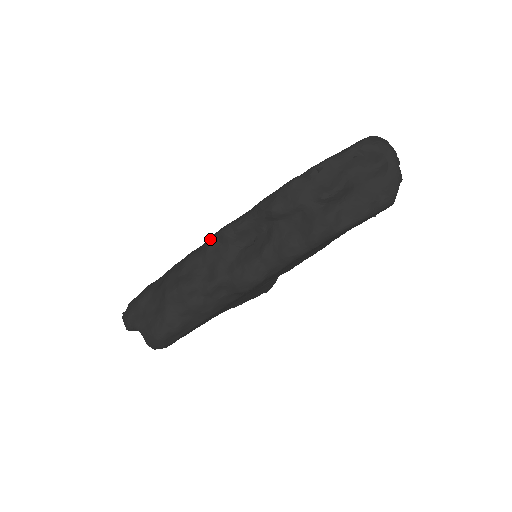
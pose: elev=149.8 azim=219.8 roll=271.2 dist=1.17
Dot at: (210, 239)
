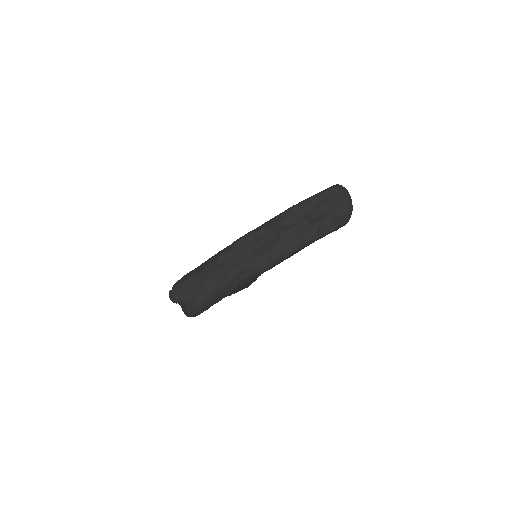
Dot at: (237, 241)
